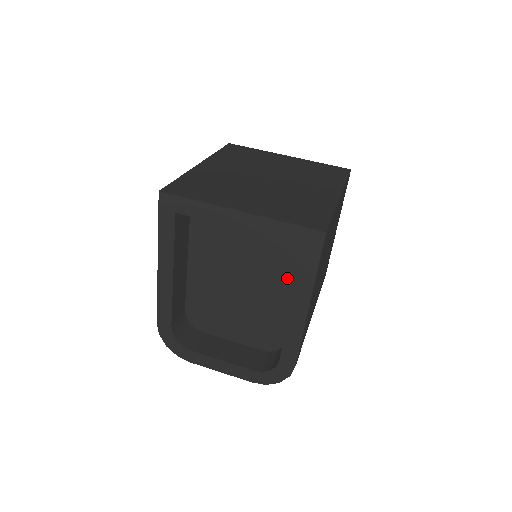
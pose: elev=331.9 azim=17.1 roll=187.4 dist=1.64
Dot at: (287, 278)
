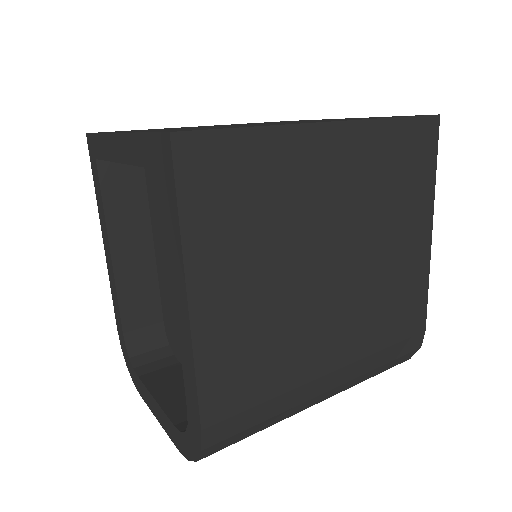
Dot at: occluded
